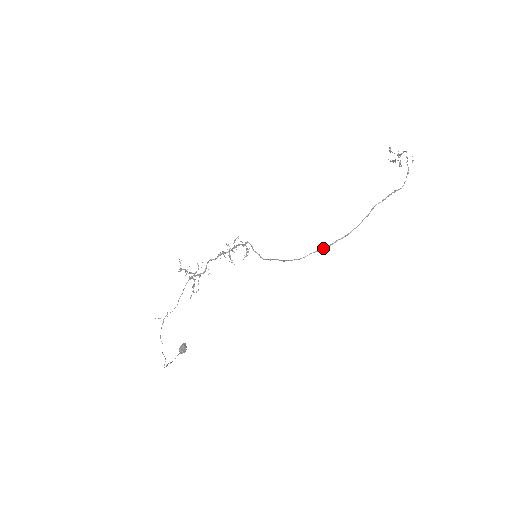
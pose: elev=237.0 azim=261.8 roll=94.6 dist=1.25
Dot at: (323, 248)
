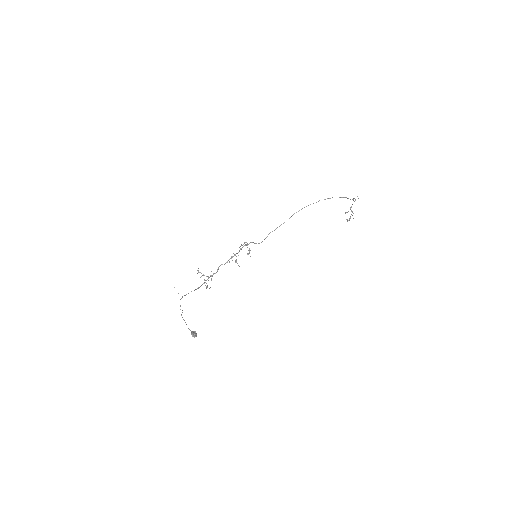
Dot at: (301, 209)
